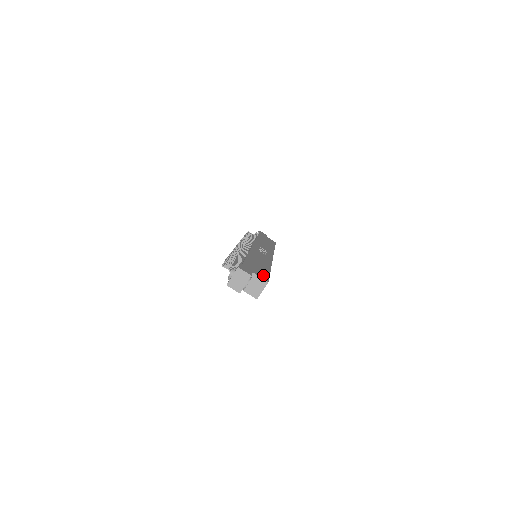
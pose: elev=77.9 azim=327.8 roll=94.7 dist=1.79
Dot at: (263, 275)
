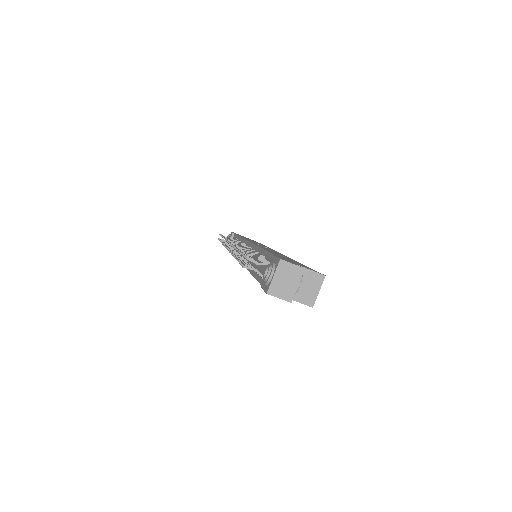
Dot at: (309, 268)
